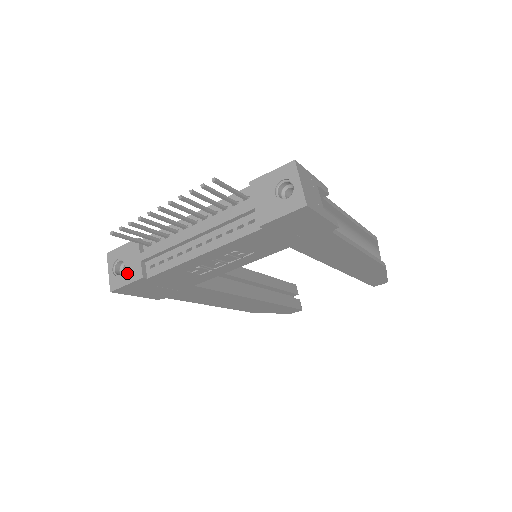
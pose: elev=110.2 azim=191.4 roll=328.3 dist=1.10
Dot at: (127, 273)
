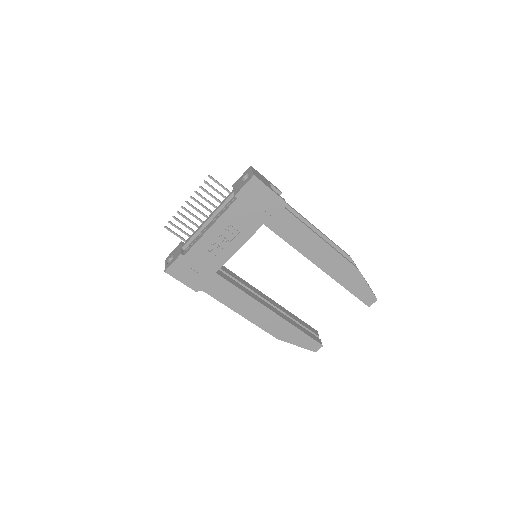
Dot at: (174, 258)
